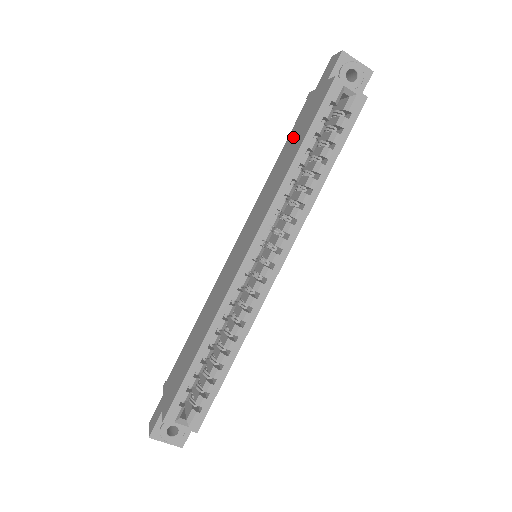
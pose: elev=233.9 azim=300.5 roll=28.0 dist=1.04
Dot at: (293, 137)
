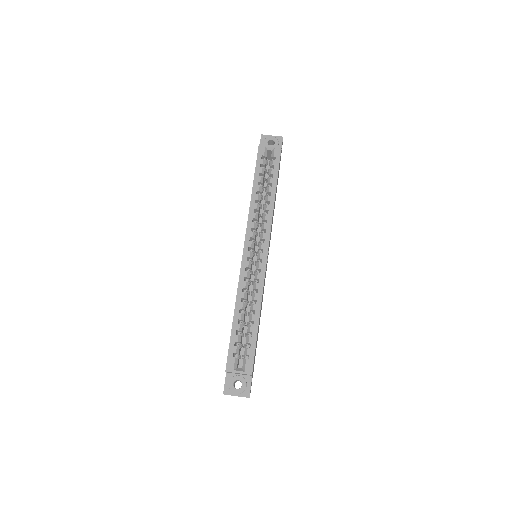
Dot at: occluded
